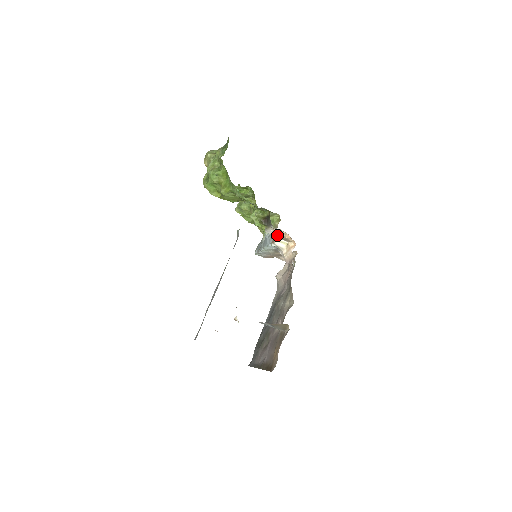
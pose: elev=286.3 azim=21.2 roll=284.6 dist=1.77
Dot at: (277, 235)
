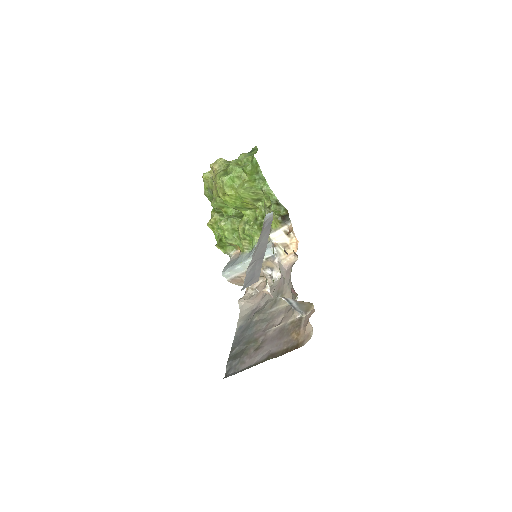
Dot at: (281, 240)
